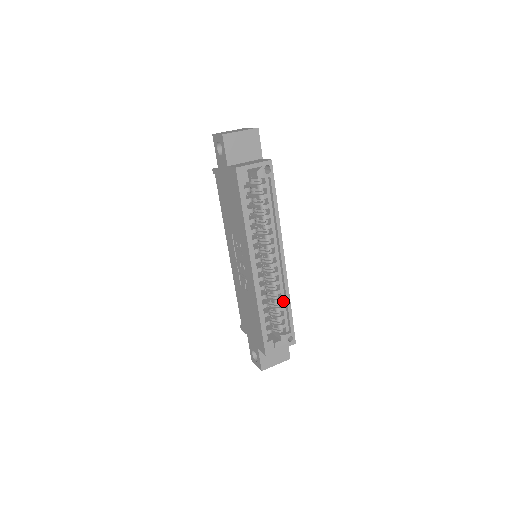
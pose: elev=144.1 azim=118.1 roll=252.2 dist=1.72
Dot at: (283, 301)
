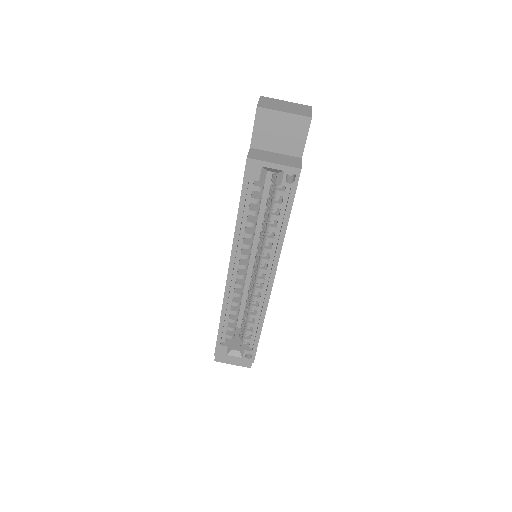
Dot at: (257, 319)
